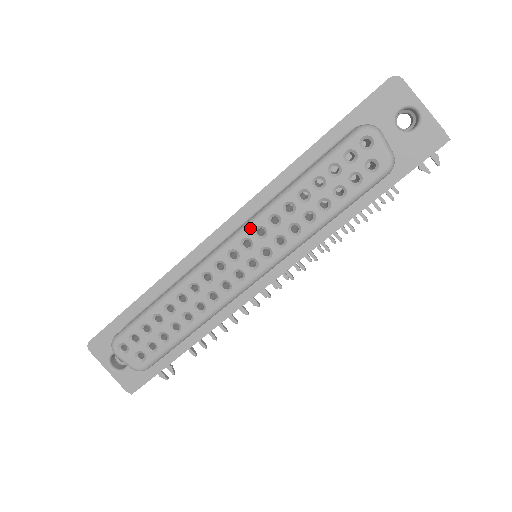
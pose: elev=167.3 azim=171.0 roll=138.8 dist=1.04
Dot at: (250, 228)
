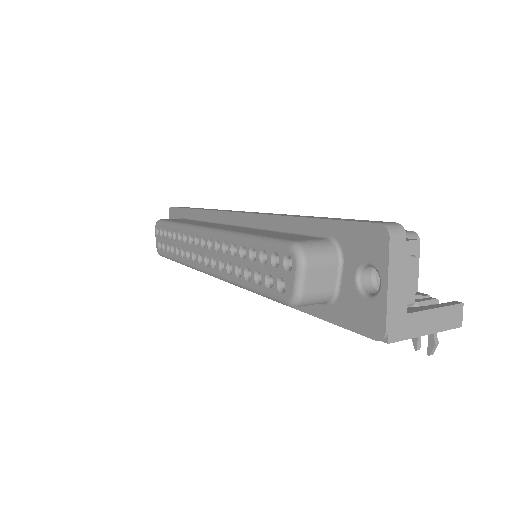
Dot at: (215, 236)
